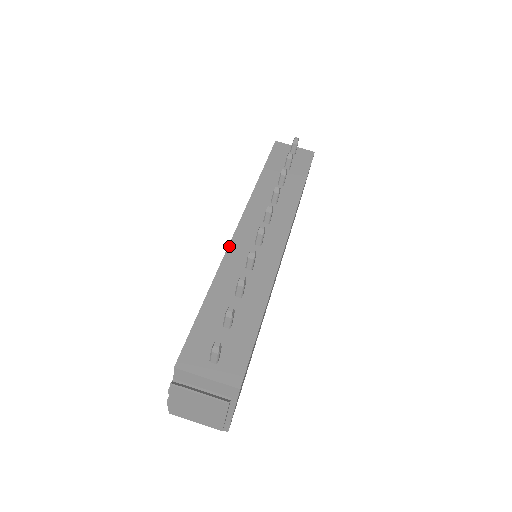
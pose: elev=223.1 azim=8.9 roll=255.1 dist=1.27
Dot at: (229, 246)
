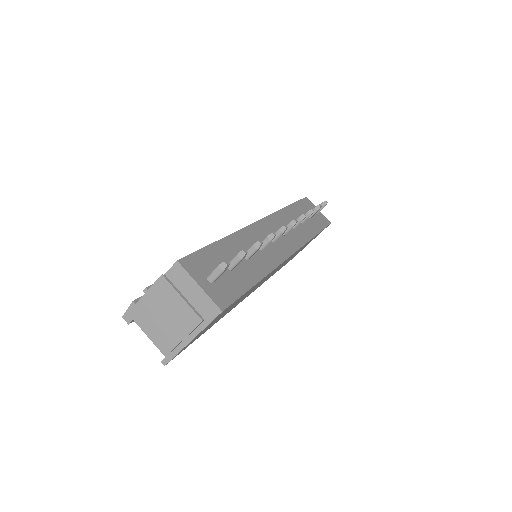
Dot at: (250, 225)
